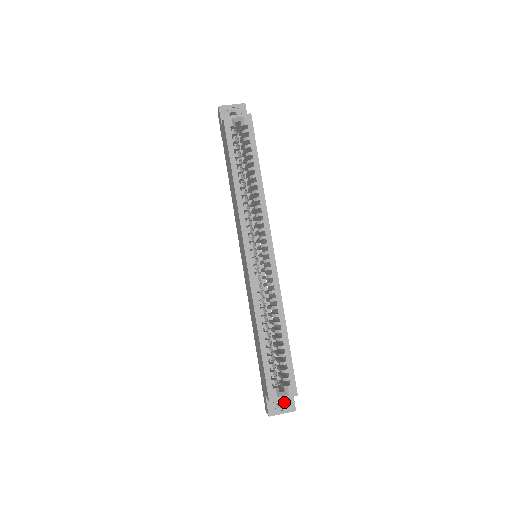
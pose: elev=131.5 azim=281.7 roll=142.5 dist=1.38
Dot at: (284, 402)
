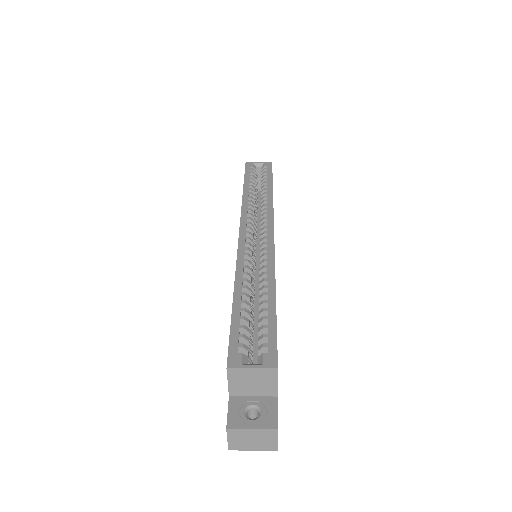
Dot at: (259, 412)
